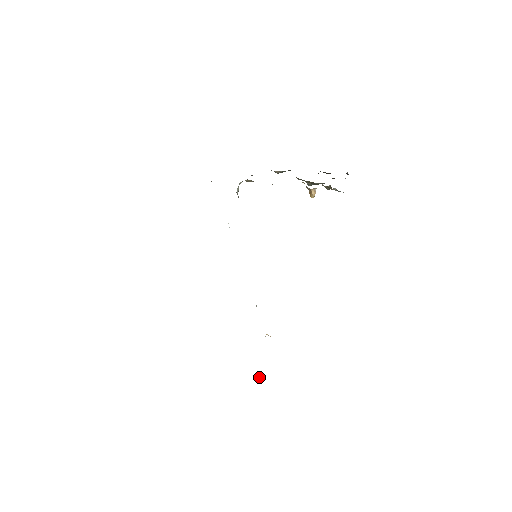
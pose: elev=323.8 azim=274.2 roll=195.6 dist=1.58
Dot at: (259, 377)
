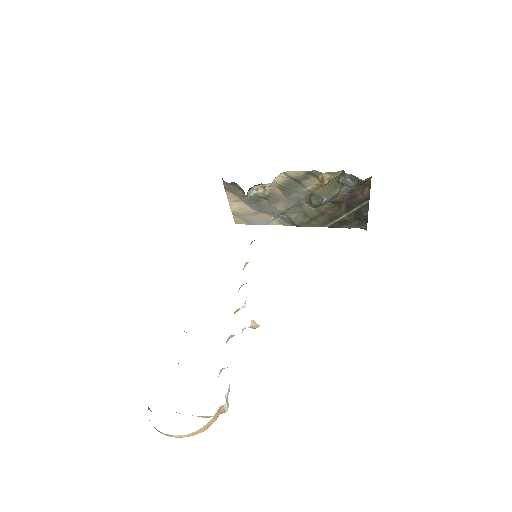
Dot at: (226, 399)
